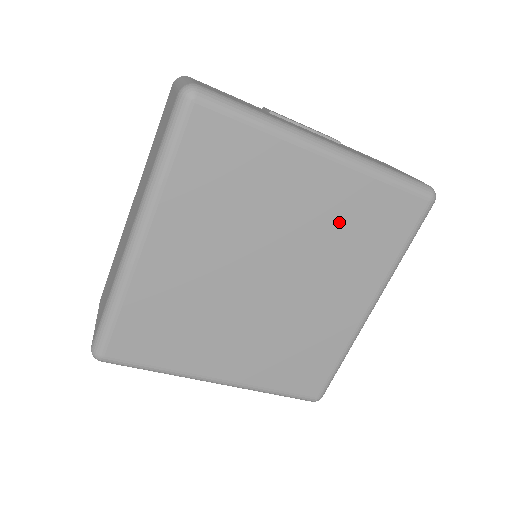
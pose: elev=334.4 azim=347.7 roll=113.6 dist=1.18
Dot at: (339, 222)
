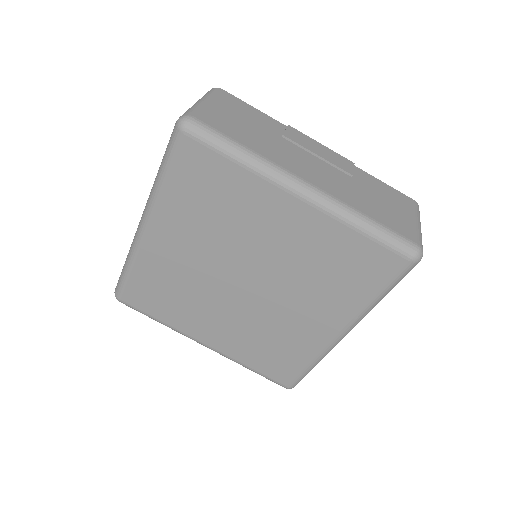
Dot at: (312, 256)
